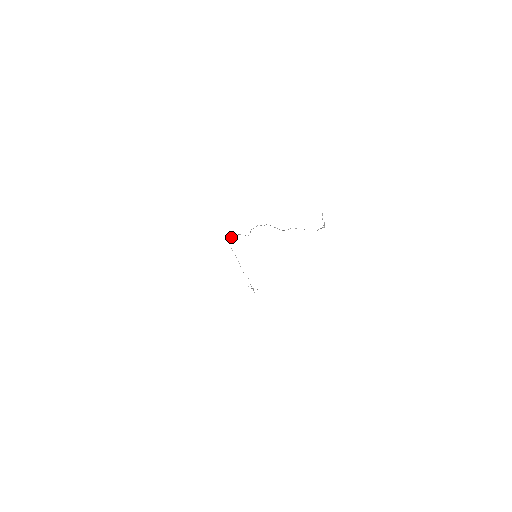
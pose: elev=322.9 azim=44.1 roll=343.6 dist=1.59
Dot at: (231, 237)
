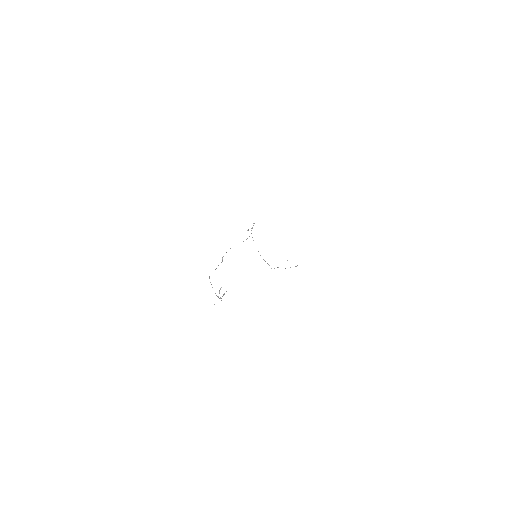
Dot at: occluded
